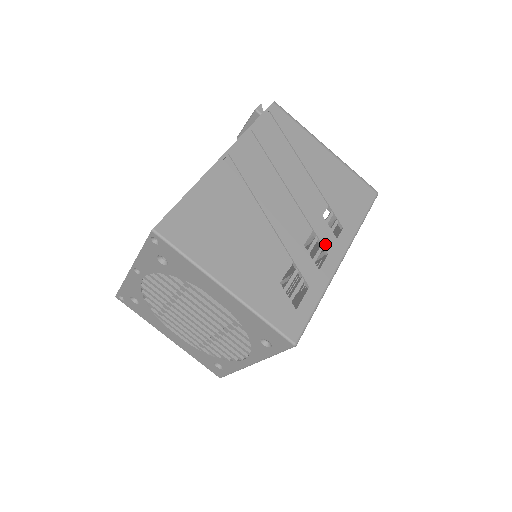
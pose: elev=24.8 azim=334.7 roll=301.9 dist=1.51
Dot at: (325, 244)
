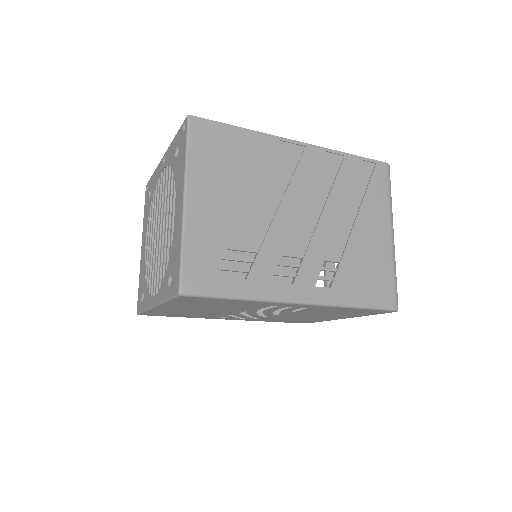
Dot at: (300, 276)
